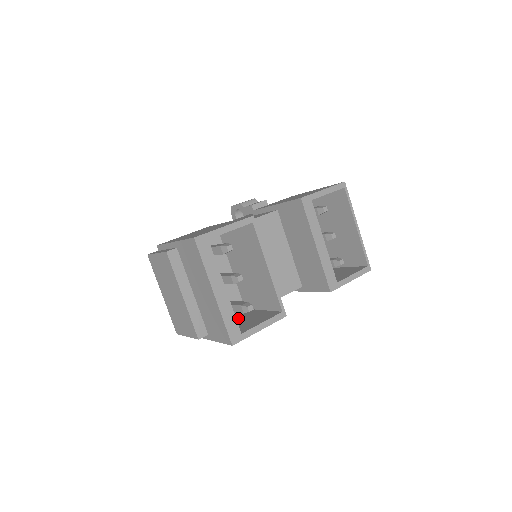
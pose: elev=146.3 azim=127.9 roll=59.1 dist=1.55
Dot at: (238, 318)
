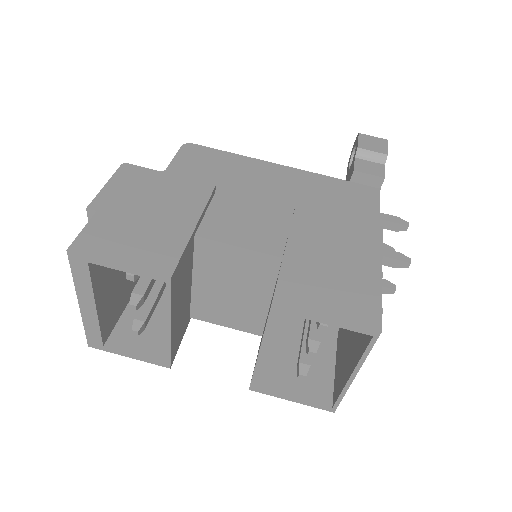
Dot at: (159, 306)
